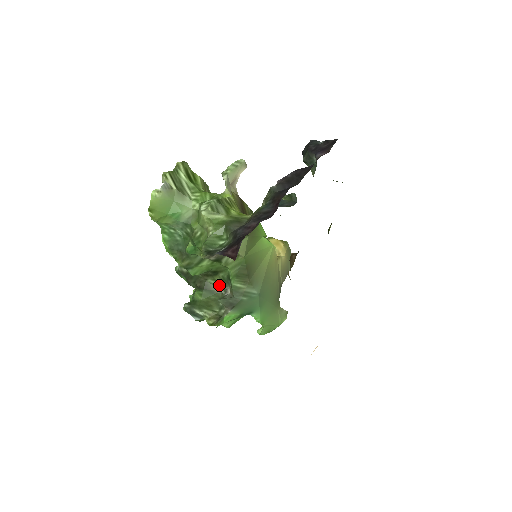
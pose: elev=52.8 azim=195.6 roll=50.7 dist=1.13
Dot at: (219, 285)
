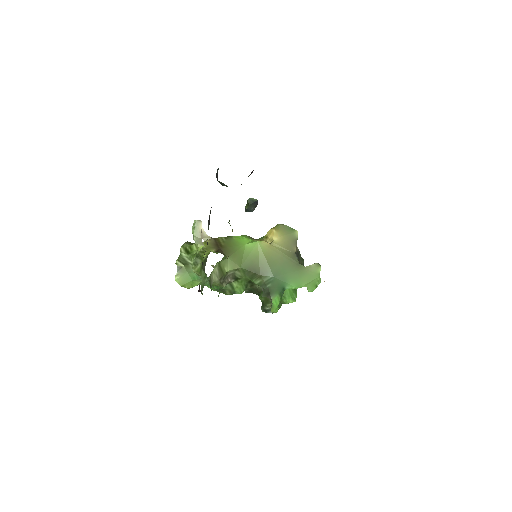
Dot at: occluded
